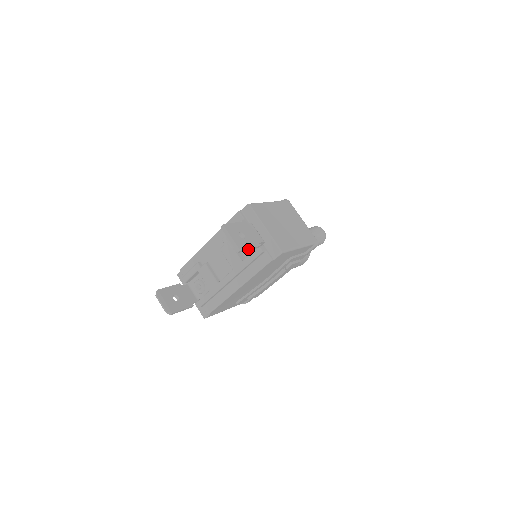
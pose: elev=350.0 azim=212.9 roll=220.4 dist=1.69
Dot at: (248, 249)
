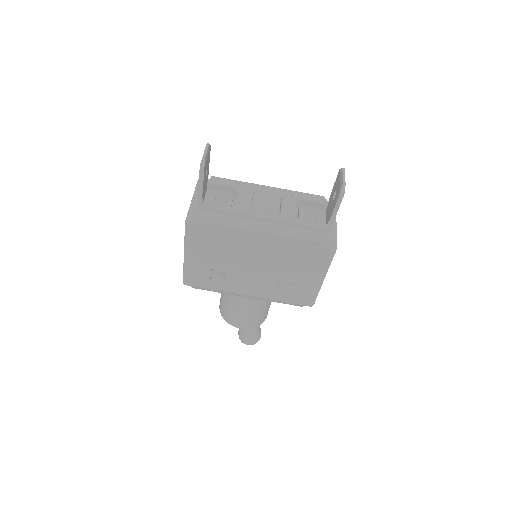
Dot at: (338, 205)
